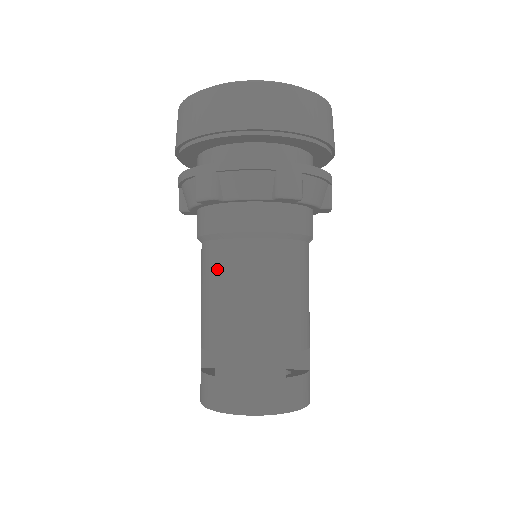
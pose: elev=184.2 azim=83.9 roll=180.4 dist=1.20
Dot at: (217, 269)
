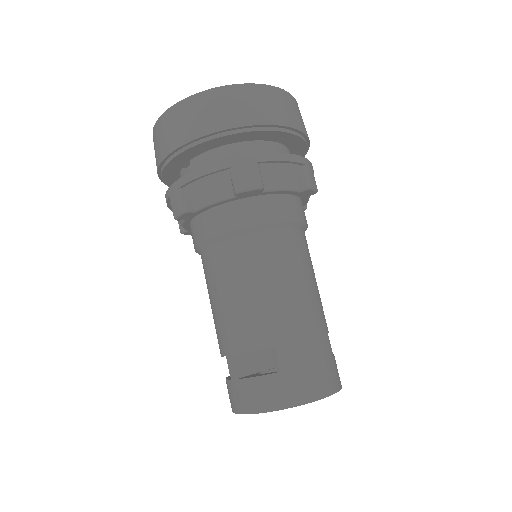
Dot at: (259, 262)
